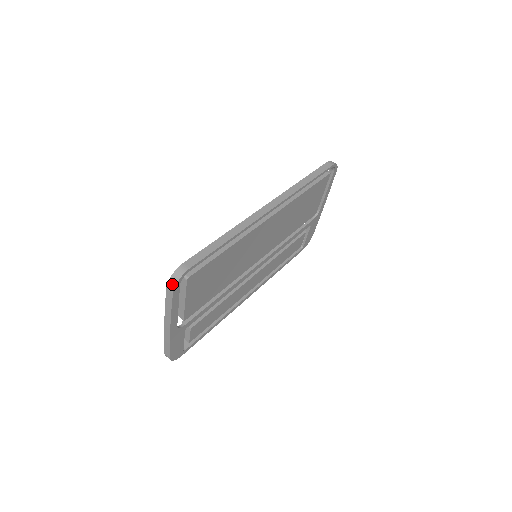
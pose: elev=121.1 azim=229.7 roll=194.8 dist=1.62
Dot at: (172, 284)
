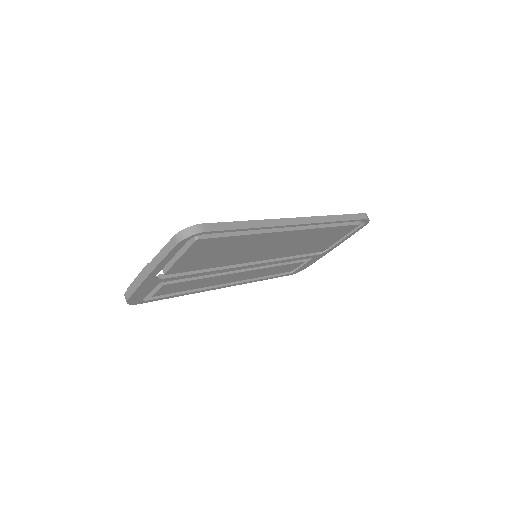
Dot at: (182, 236)
